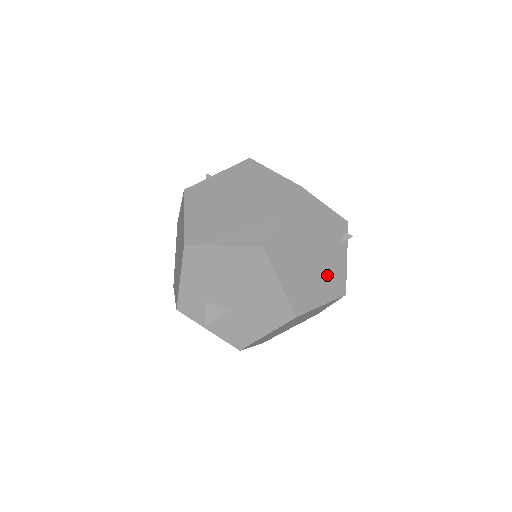
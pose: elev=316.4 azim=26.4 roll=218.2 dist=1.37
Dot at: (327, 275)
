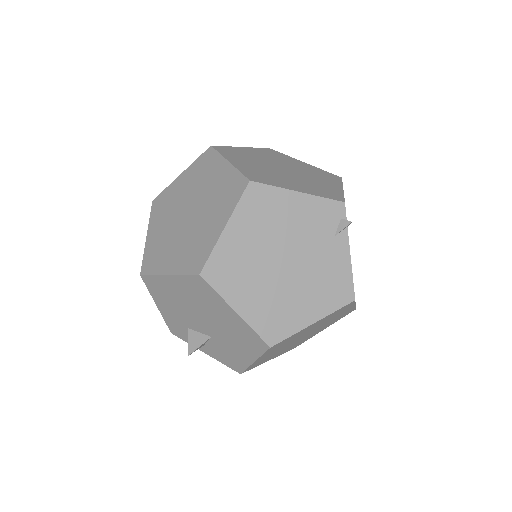
Dot at: (316, 283)
